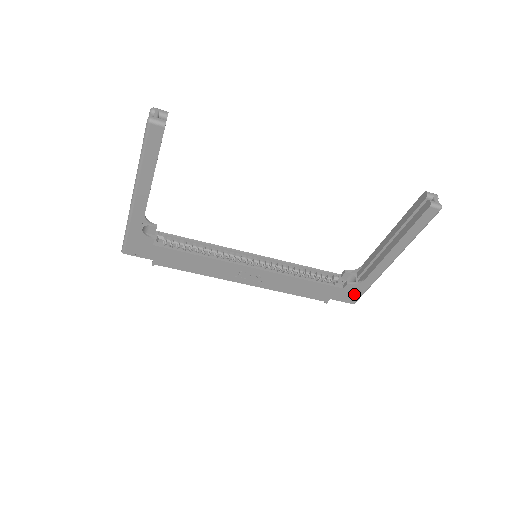
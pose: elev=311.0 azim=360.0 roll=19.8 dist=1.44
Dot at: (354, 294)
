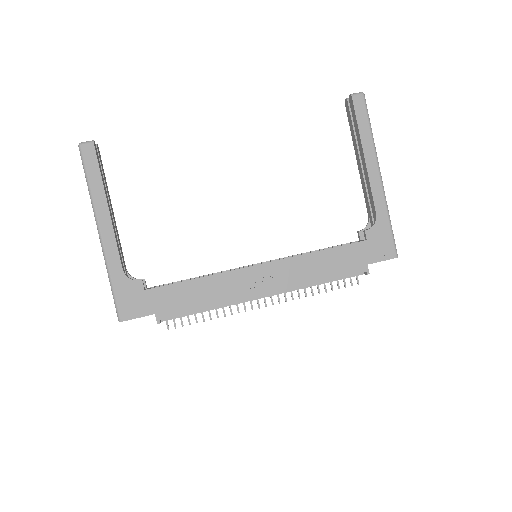
Dot at: (384, 242)
